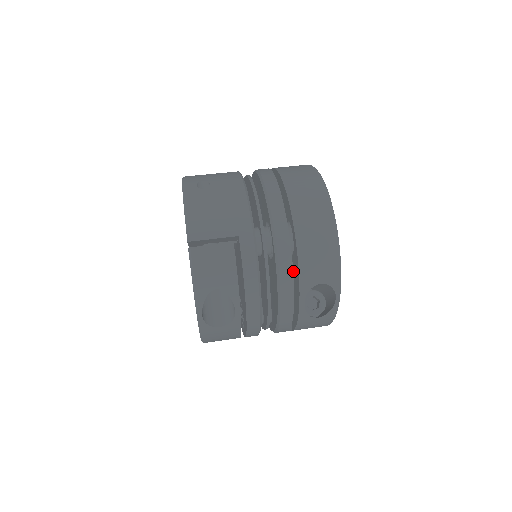
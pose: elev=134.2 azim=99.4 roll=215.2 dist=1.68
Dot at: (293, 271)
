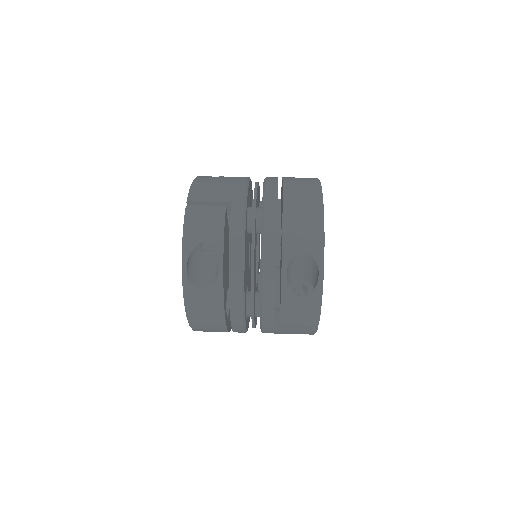
Dot at: (281, 249)
